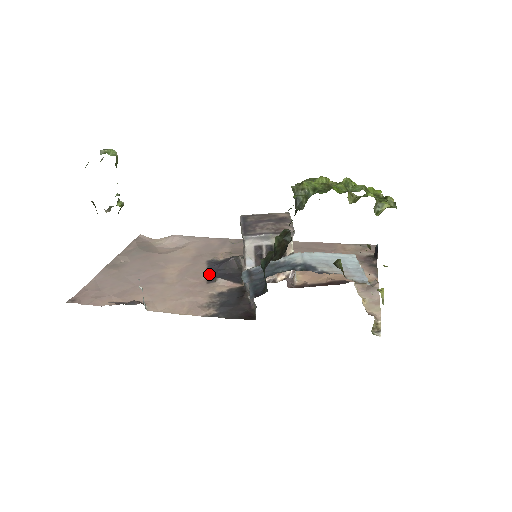
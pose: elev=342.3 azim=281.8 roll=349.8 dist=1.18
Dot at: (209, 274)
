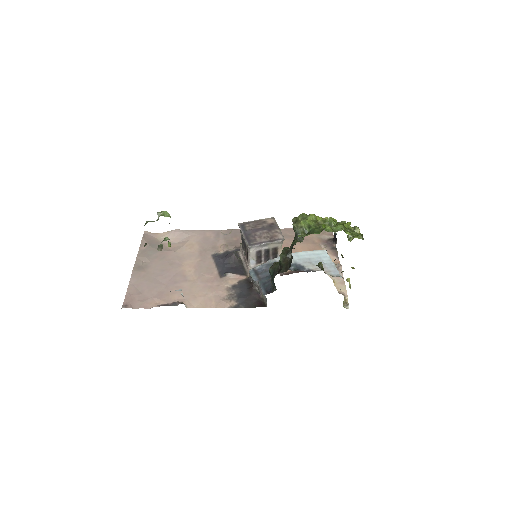
Dot at: (219, 269)
